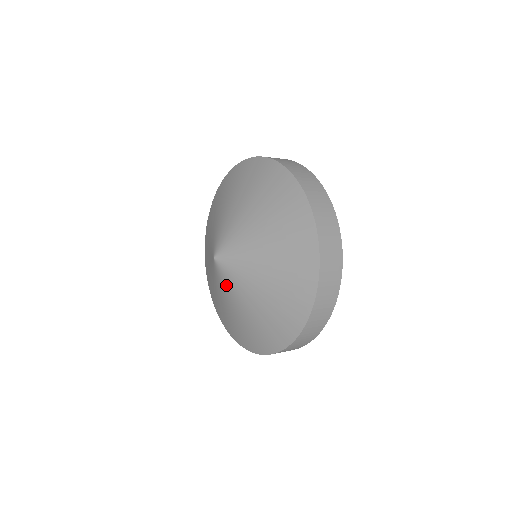
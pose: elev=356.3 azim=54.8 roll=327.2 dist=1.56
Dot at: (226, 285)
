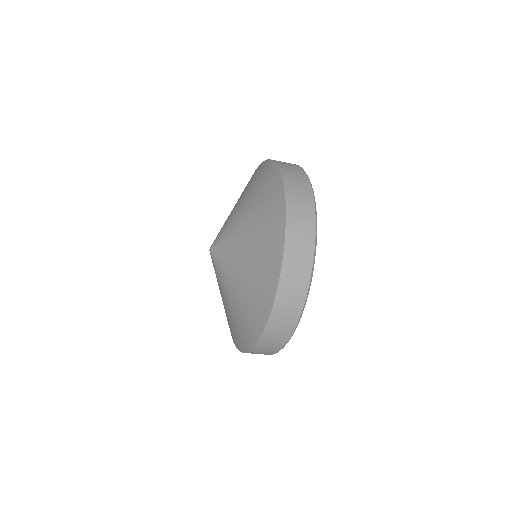
Dot at: (221, 272)
